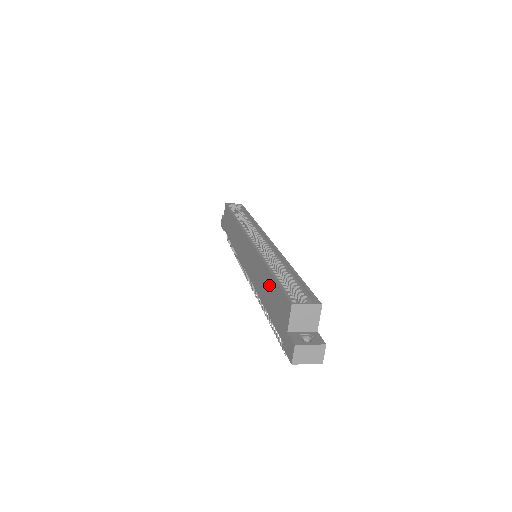
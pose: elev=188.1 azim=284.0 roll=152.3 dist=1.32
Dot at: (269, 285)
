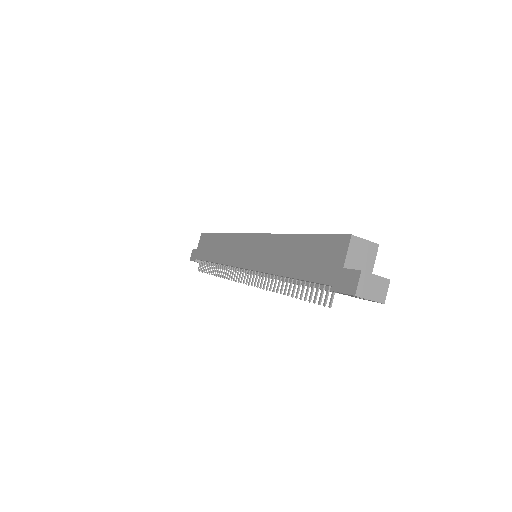
Dot at: (300, 248)
